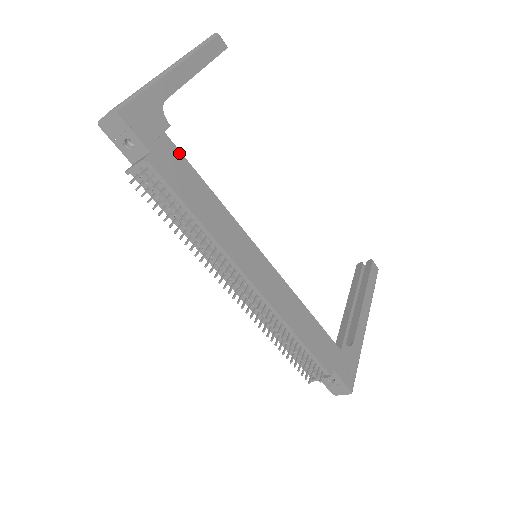
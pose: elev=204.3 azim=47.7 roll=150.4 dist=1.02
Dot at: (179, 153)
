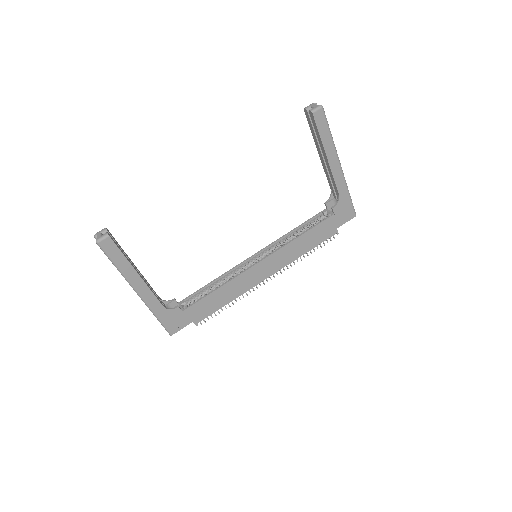
Dot at: (194, 305)
